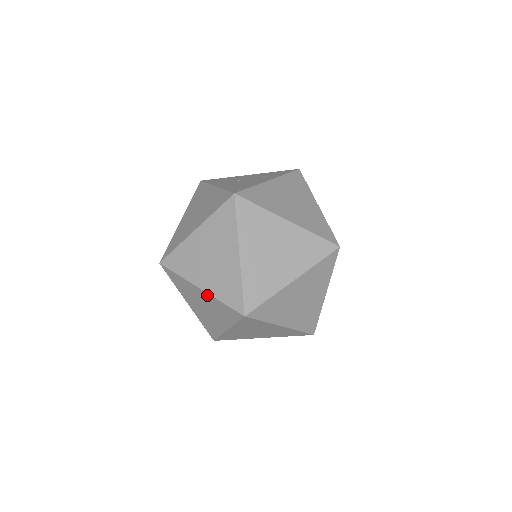
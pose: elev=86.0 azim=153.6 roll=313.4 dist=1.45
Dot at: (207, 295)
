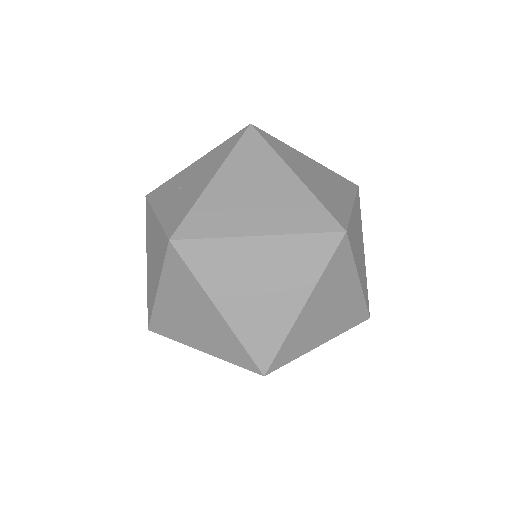
Dot at: (213, 355)
